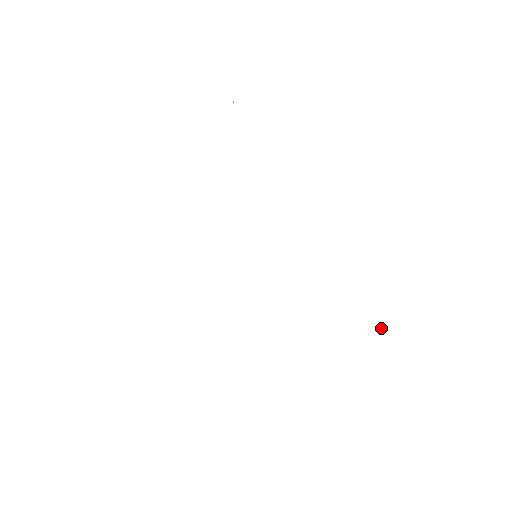
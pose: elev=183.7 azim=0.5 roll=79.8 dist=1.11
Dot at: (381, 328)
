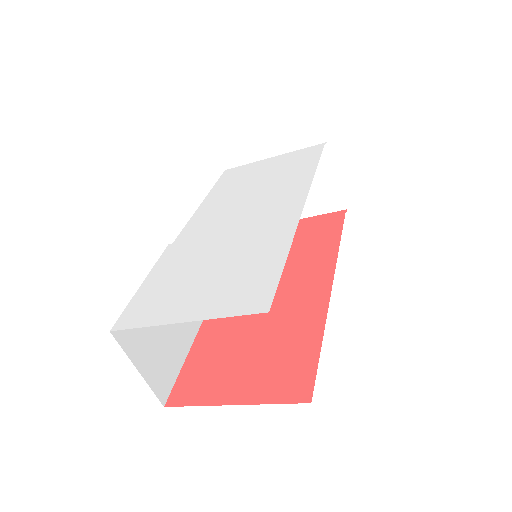
Dot at: (262, 298)
